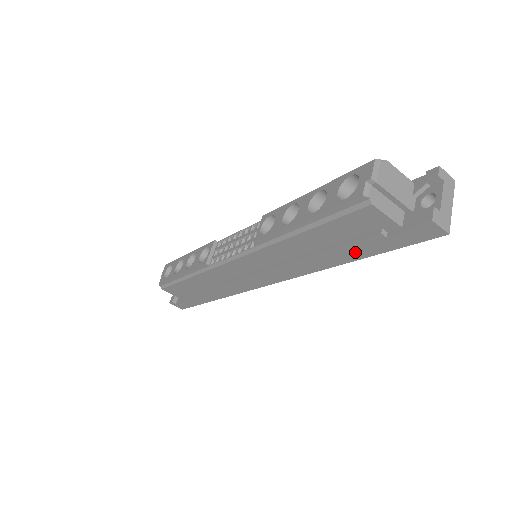
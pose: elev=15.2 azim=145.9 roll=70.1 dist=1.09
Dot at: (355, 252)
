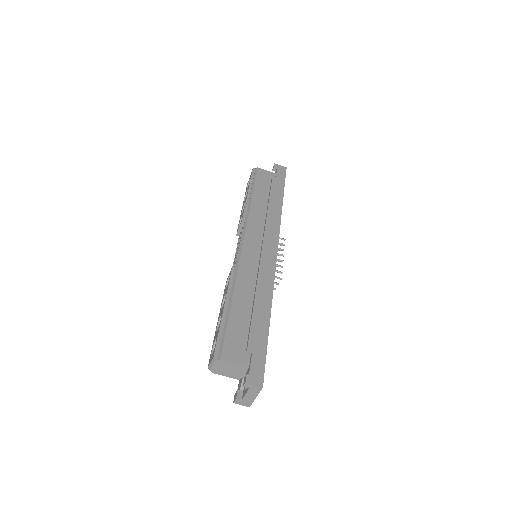
Dot at: occluded
